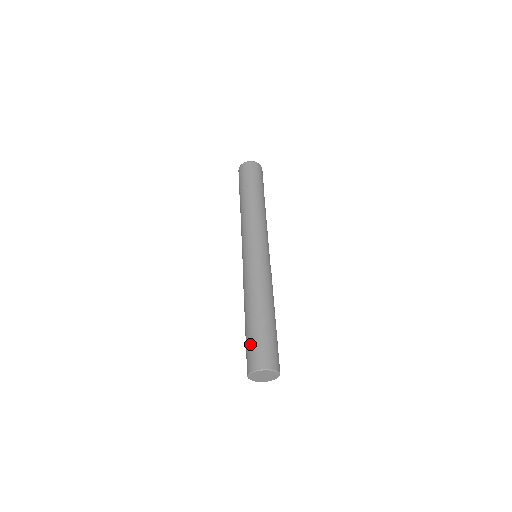
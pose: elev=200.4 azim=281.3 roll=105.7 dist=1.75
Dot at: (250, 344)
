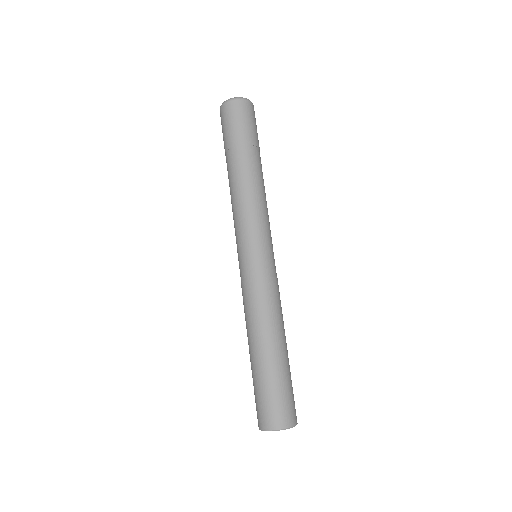
Dot at: (264, 394)
